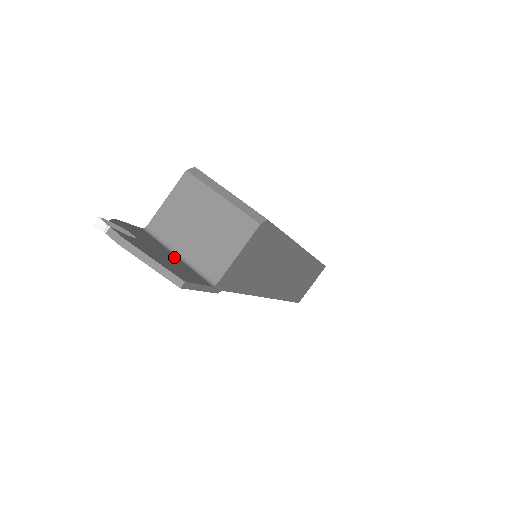
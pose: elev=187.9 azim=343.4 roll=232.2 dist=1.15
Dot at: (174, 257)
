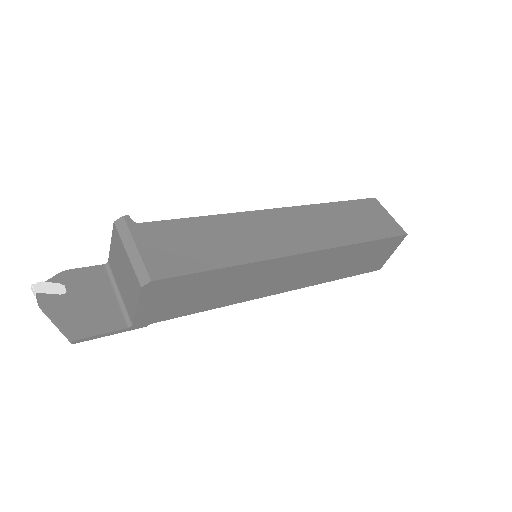
Dot at: (108, 298)
